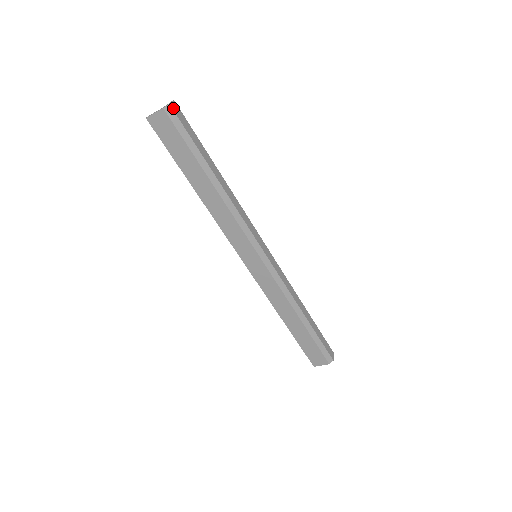
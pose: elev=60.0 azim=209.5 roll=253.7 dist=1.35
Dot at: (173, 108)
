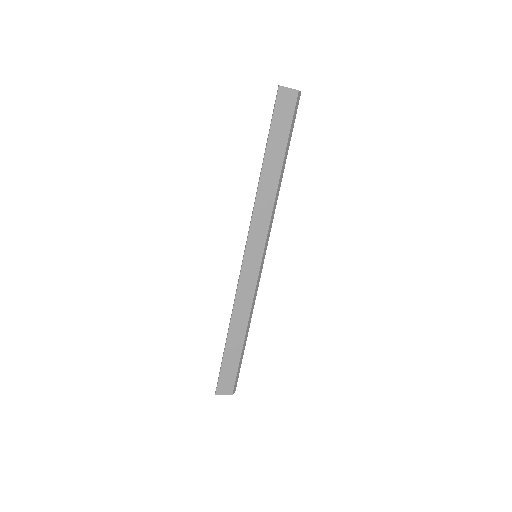
Dot at: (299, 96)
